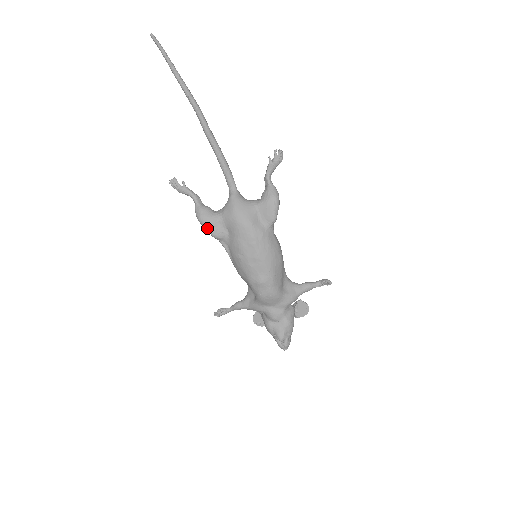
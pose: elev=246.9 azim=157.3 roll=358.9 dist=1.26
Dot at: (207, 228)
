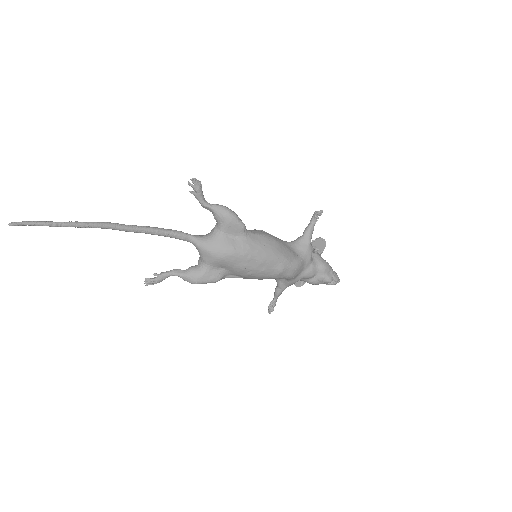
Dot at: (207, 282)
